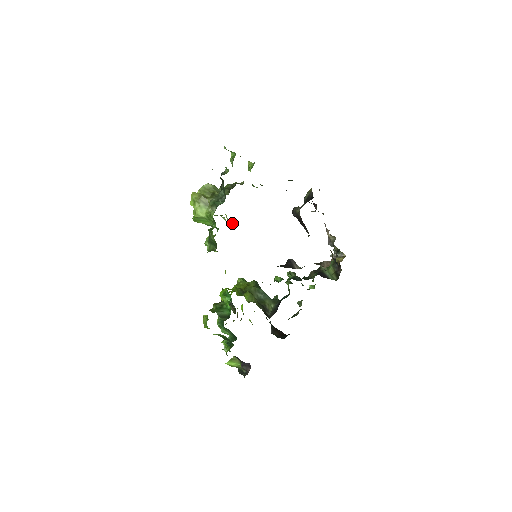
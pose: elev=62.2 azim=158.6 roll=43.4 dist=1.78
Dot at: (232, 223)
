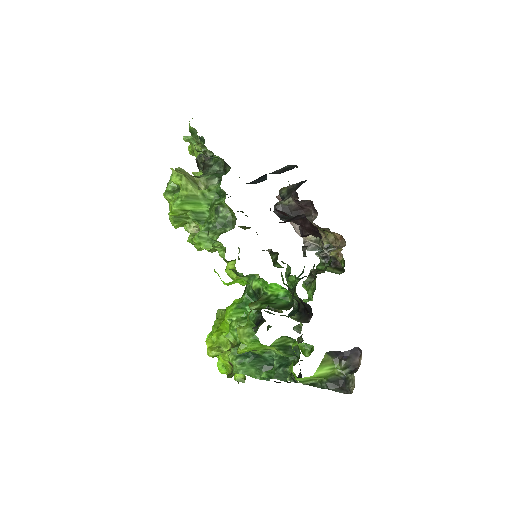
Dot at: occluded
